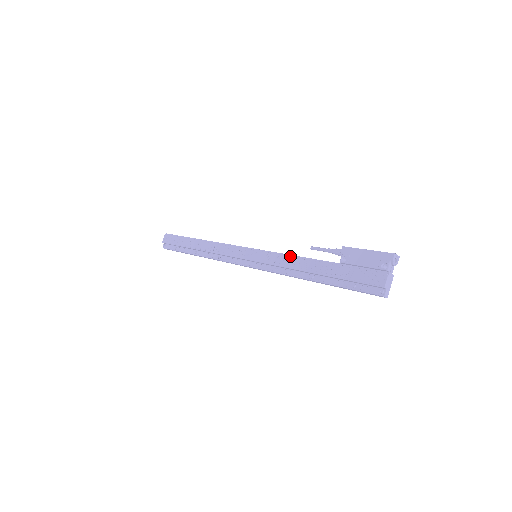
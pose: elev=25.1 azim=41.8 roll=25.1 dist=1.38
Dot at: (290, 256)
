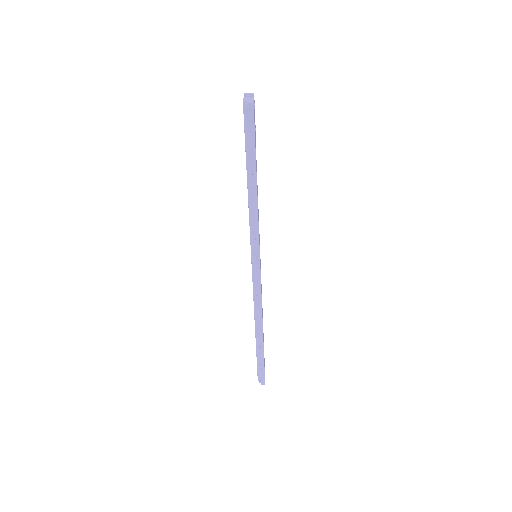
Dot at: occluded
